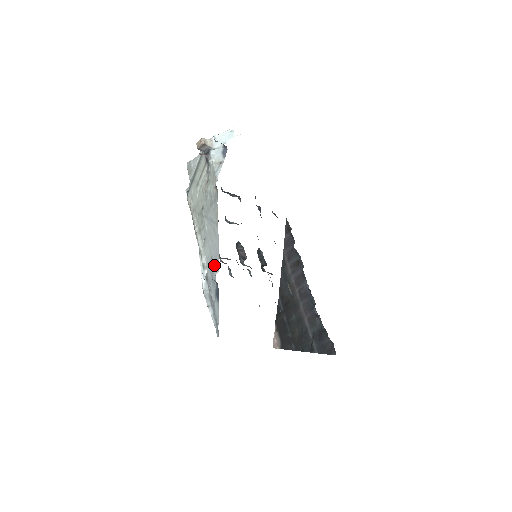
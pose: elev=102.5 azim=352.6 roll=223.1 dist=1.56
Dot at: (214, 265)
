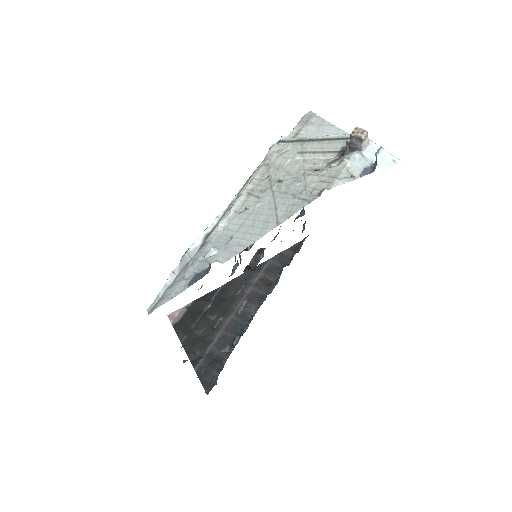
Dot at: (226, 249)
